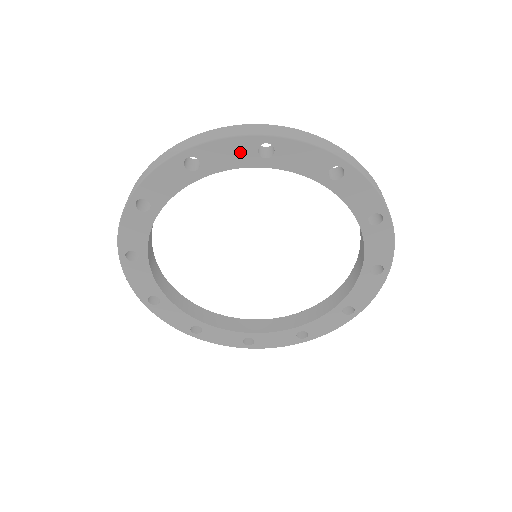
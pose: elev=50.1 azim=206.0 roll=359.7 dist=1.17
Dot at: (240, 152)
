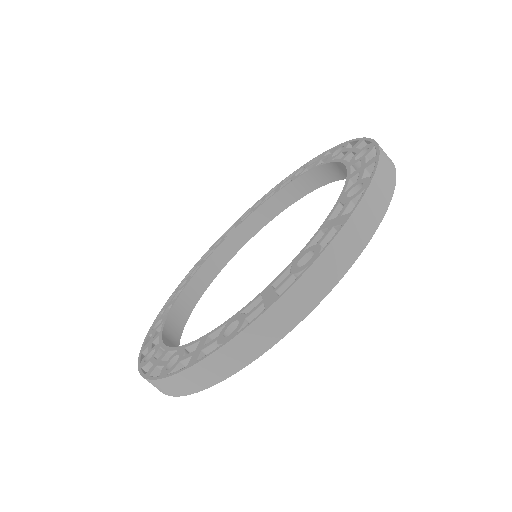
Dot at: occluded
